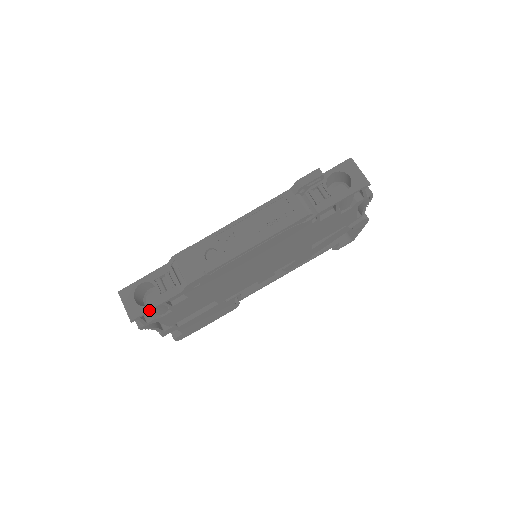
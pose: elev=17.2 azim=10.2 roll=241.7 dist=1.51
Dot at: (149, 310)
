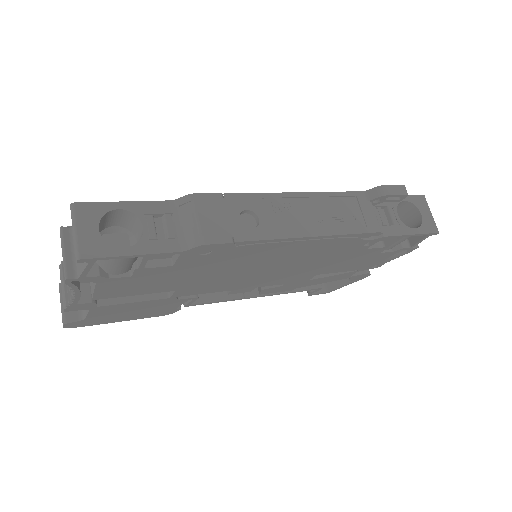
Dot at: (120, 255)
